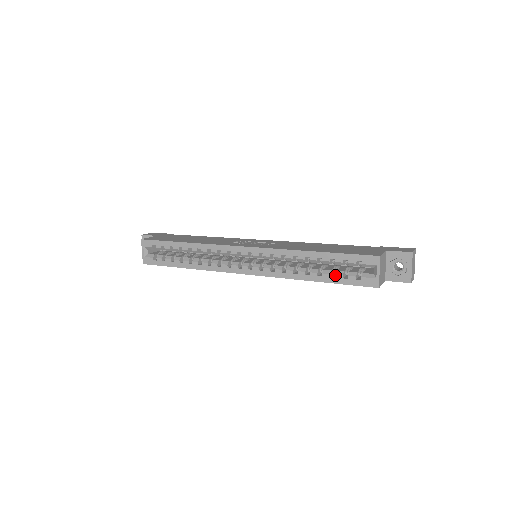
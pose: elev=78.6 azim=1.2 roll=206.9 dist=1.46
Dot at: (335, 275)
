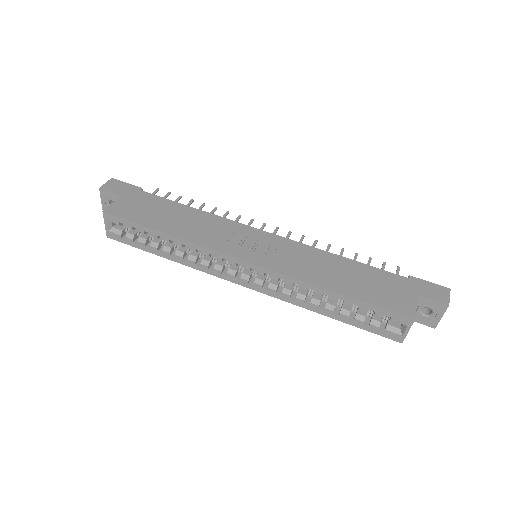
Dot at: (355, 319)
